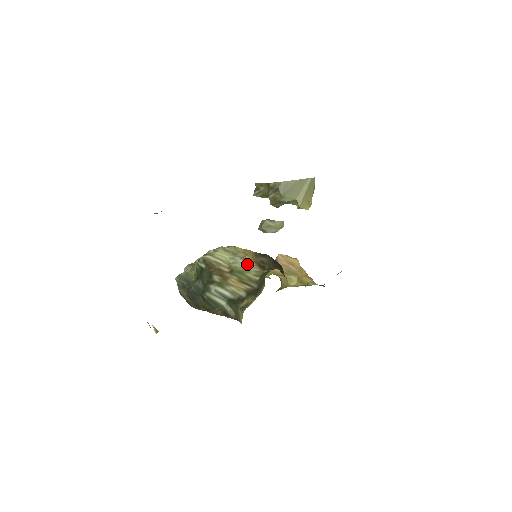
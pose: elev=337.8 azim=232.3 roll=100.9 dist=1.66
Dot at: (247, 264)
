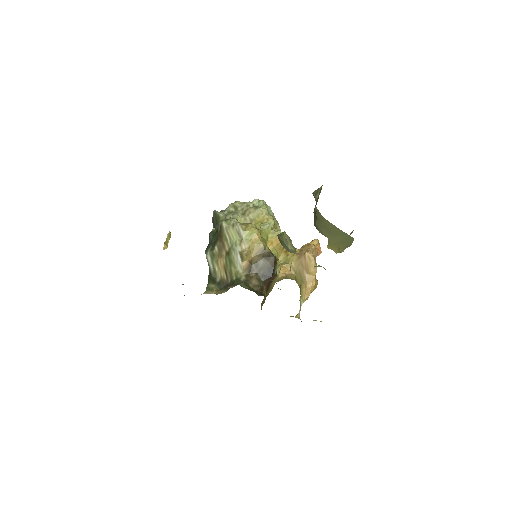
Dot at: (239, 260)
